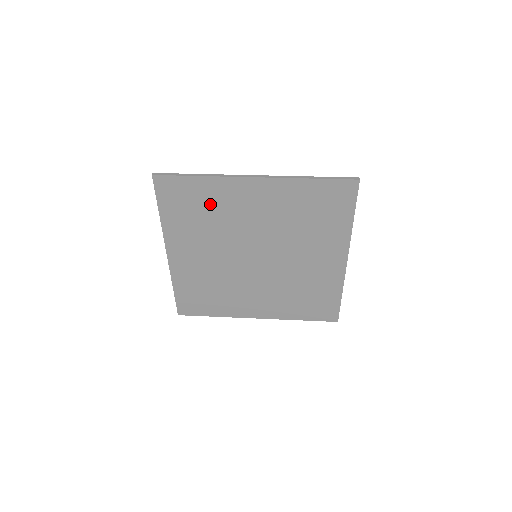
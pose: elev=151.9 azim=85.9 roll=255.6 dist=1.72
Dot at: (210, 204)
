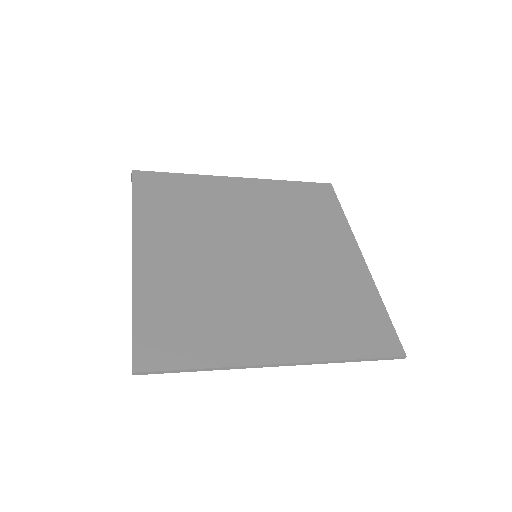
Dot at: (195, 197)
